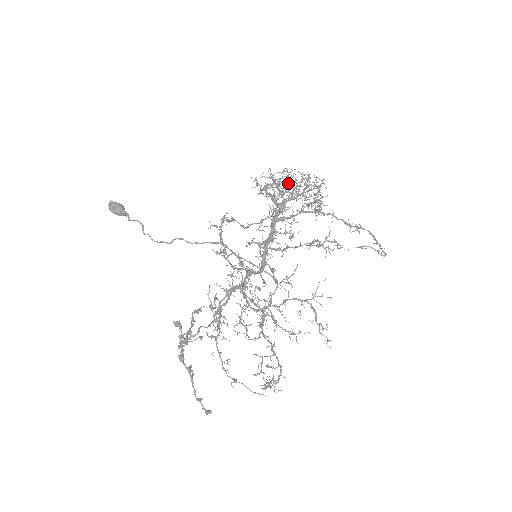
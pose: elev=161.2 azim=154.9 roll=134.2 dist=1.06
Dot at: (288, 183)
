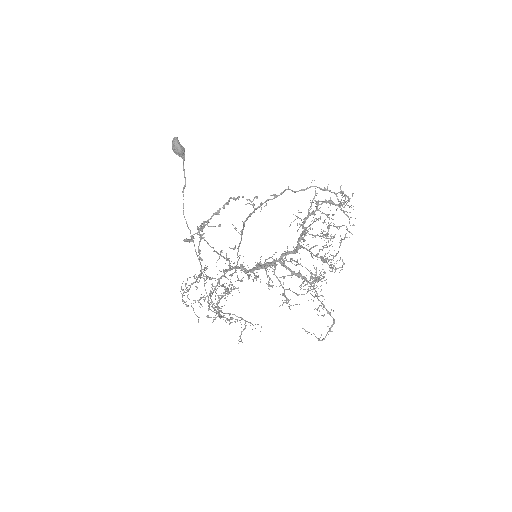
Dot at: (325, 234)
